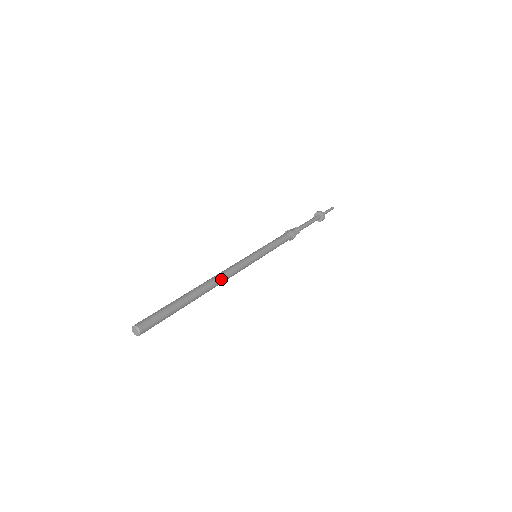
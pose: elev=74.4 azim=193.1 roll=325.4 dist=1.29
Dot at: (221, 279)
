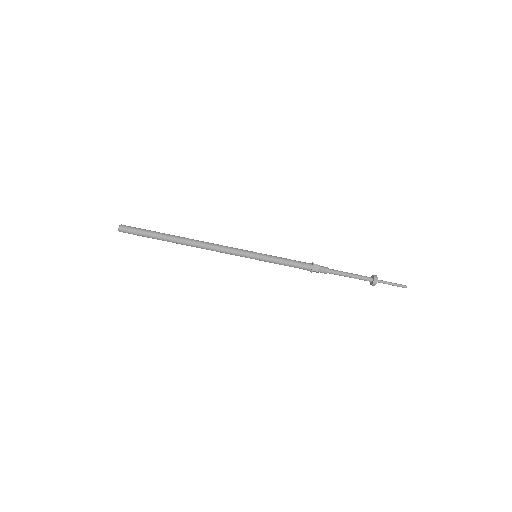
Dot at: (204, 244)
